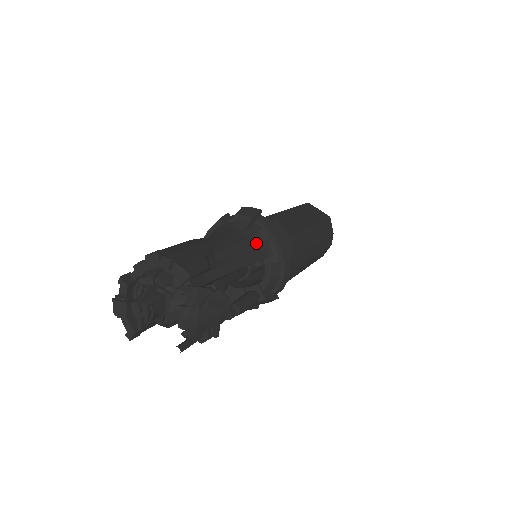
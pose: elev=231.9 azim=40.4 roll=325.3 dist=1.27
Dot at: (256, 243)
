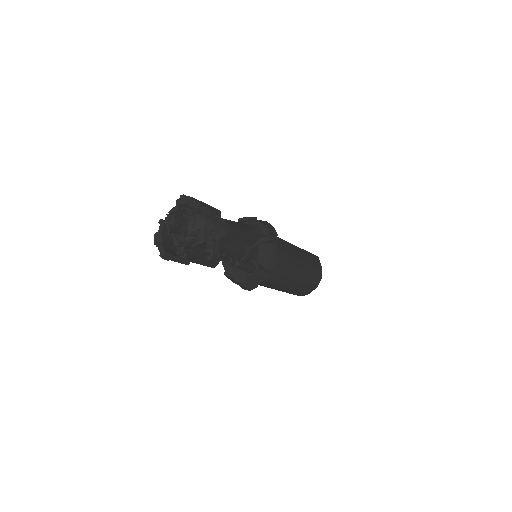
Dot at: (251, 227)
